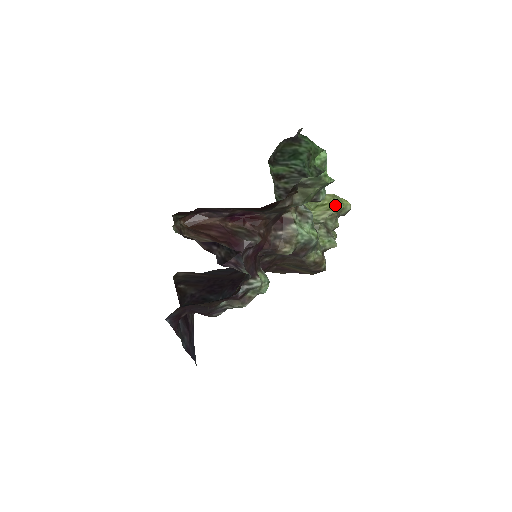
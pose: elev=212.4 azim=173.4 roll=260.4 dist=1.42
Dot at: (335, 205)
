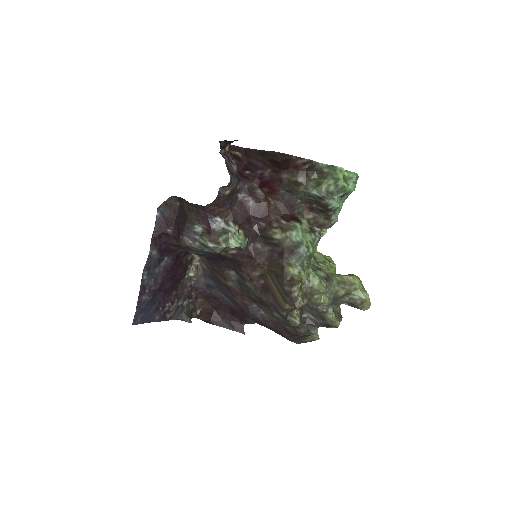
Dot at: occluded
